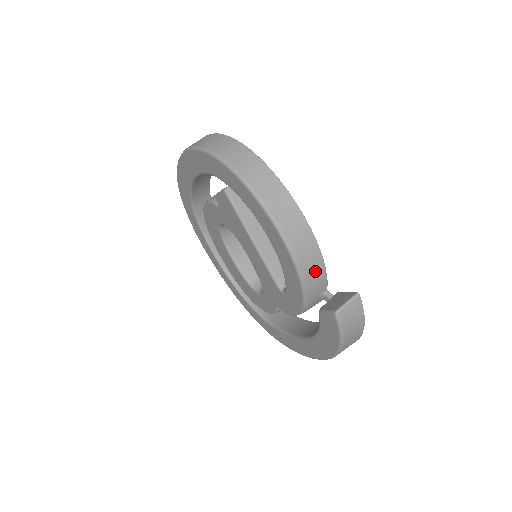
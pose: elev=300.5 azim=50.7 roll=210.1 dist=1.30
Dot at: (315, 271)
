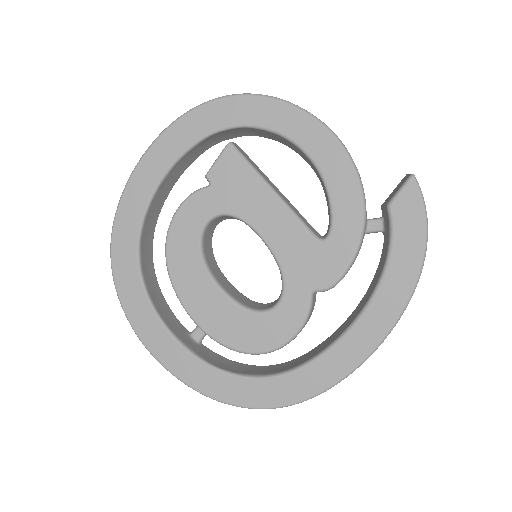
Dot at: occluded
